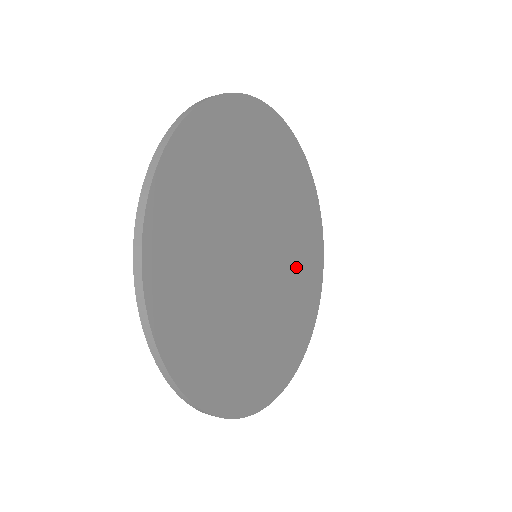
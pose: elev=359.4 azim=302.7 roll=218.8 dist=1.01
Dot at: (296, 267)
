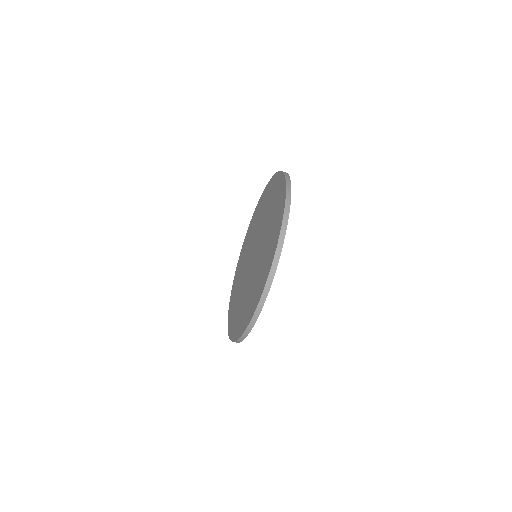
Dot at: occluded
